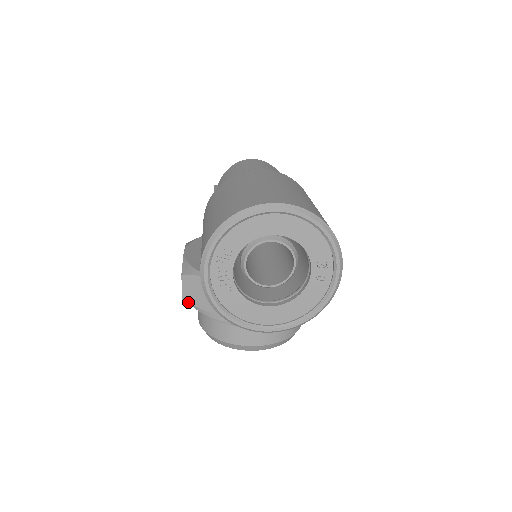
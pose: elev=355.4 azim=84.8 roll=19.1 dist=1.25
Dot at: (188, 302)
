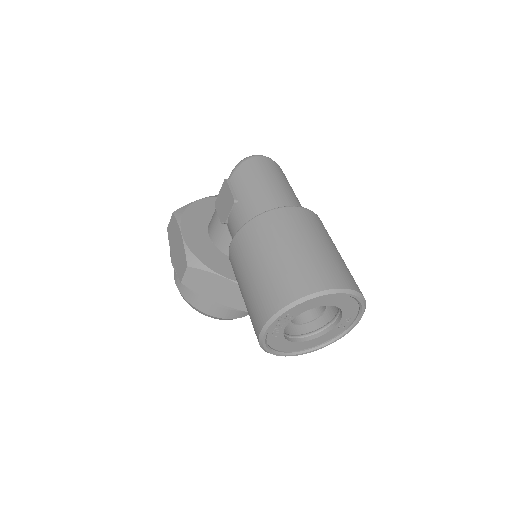
Dot at: (186, 286)
